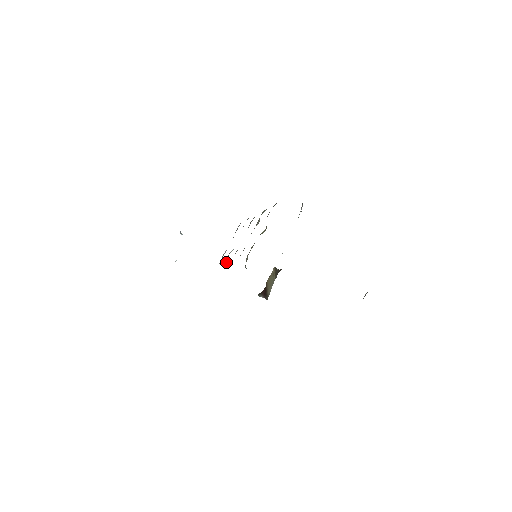
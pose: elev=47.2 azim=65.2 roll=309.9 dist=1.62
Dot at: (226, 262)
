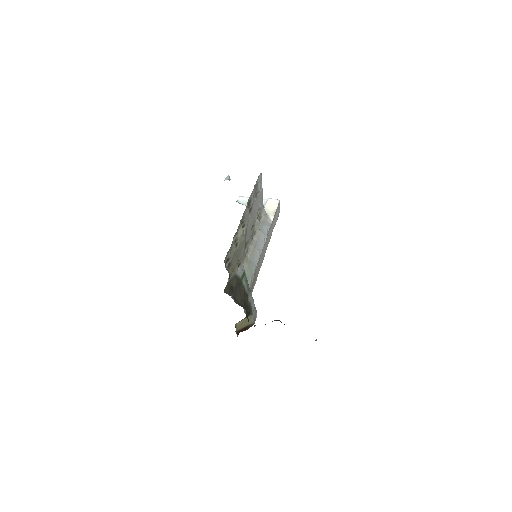
Dot at: (258, 224)
